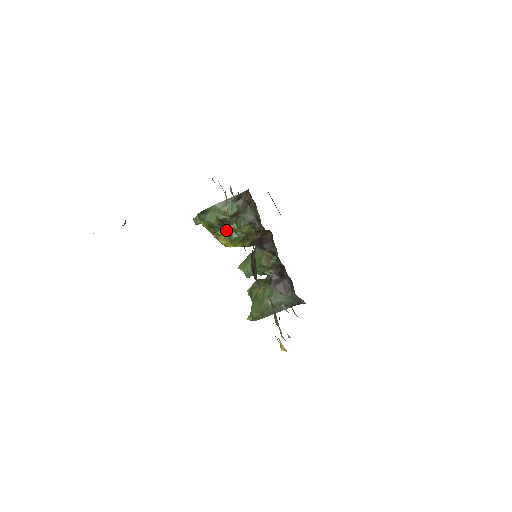
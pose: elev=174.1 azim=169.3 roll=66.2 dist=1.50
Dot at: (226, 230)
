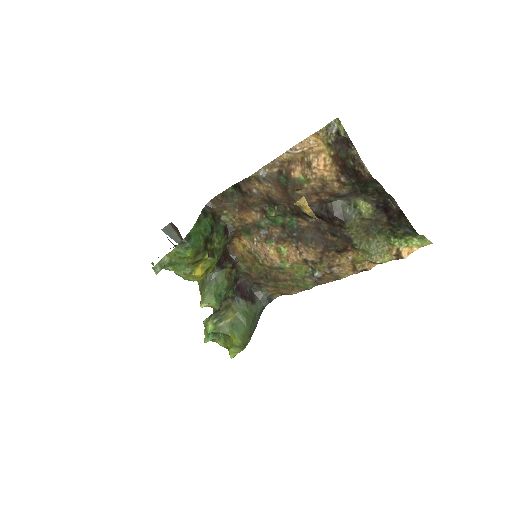
Dot at: (208, 252)
